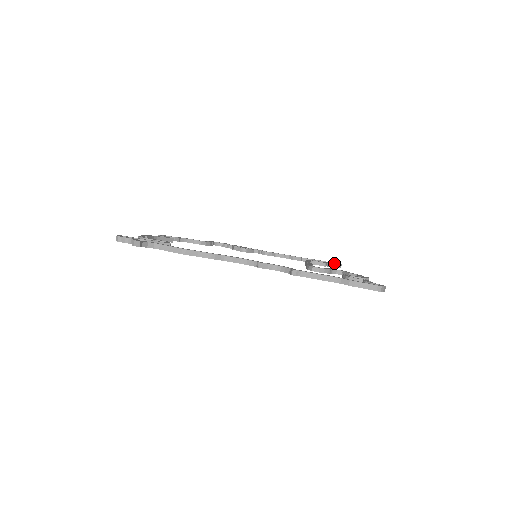
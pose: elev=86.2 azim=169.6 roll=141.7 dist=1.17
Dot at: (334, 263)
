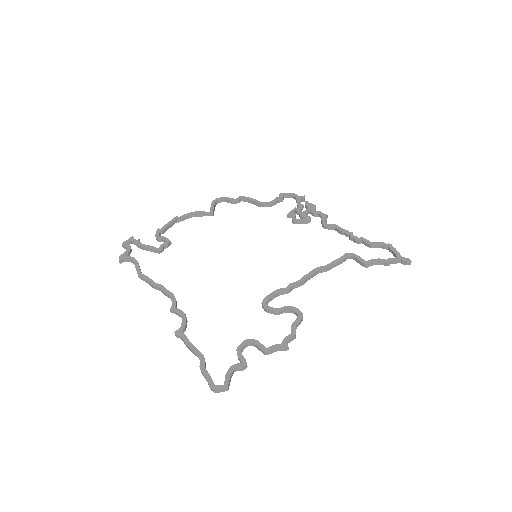
Dot at: (394, 260)
